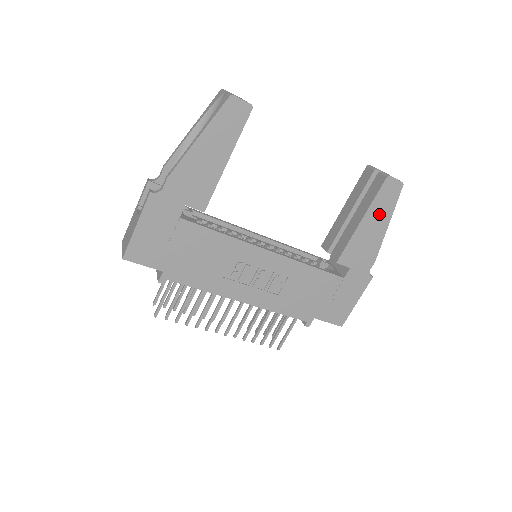
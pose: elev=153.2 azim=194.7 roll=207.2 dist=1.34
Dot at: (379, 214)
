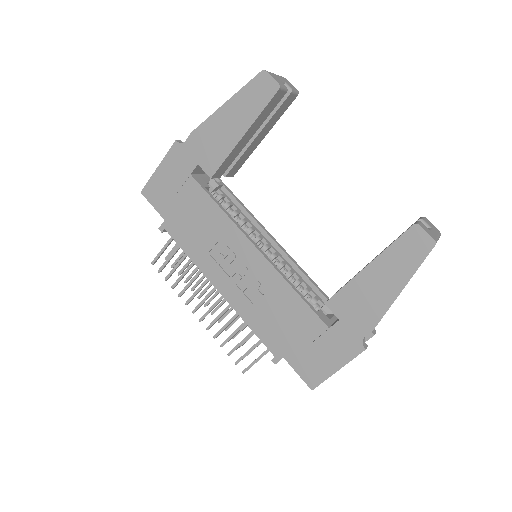
Dot at: (393, 269)
